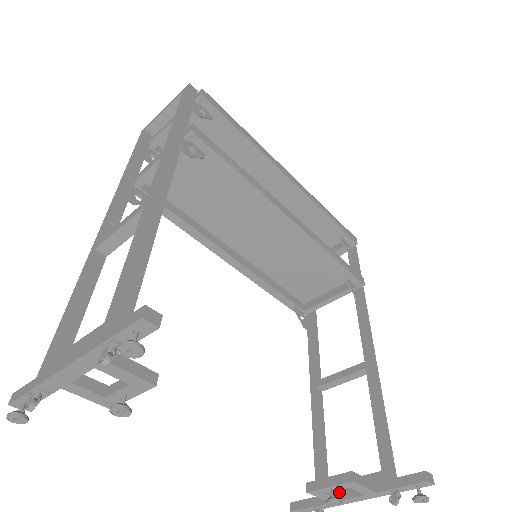
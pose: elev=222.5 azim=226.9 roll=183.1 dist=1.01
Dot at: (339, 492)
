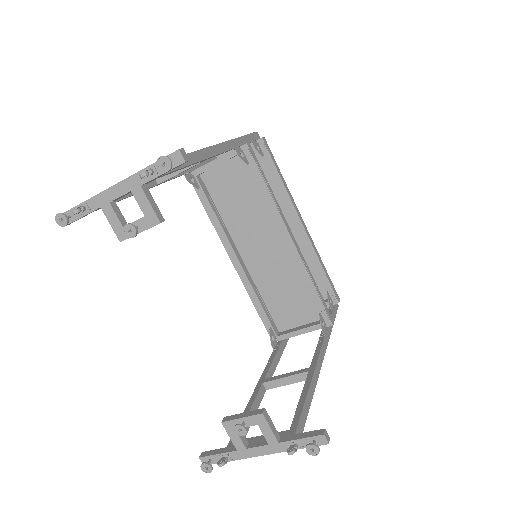
Dot at: (248, 443)
